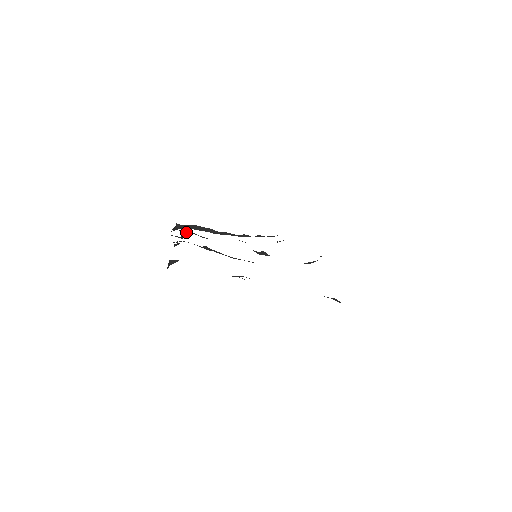
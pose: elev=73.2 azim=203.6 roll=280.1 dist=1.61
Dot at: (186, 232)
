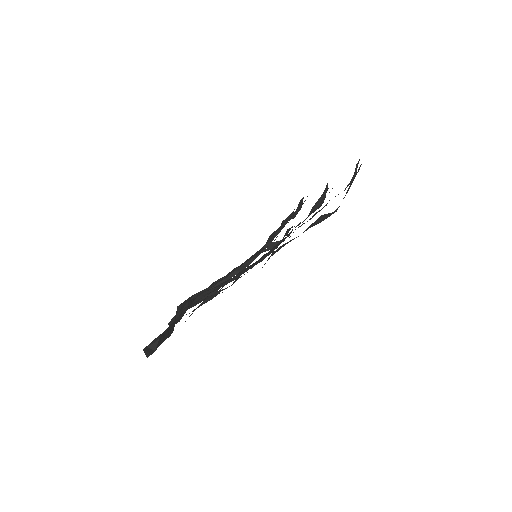
Dot at: (190, 300)
